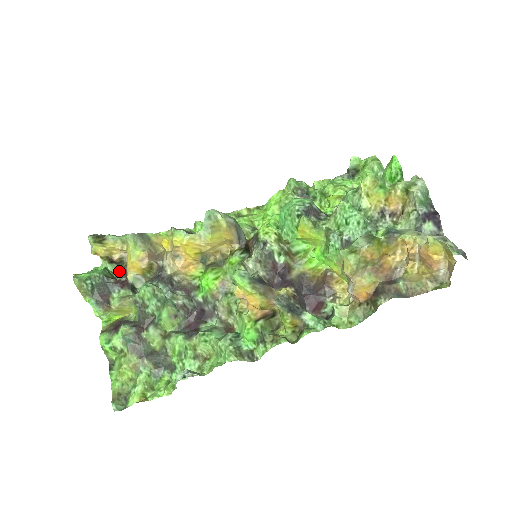
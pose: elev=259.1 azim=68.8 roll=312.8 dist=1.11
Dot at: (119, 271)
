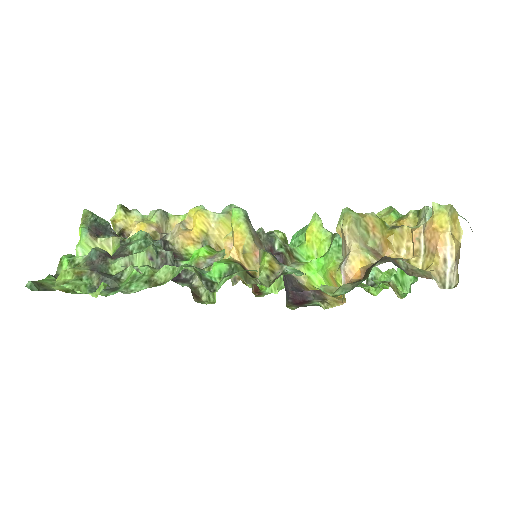
Dot at: occluded
